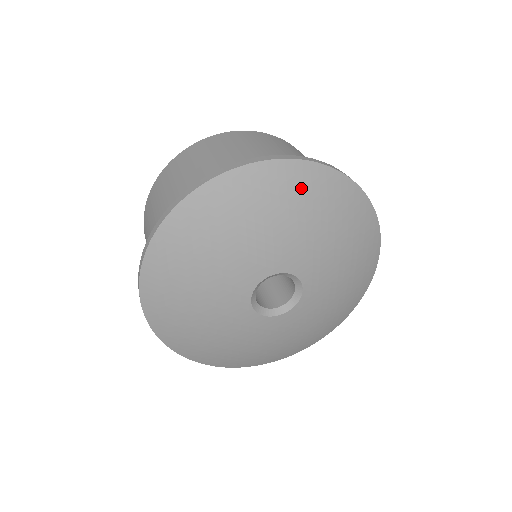
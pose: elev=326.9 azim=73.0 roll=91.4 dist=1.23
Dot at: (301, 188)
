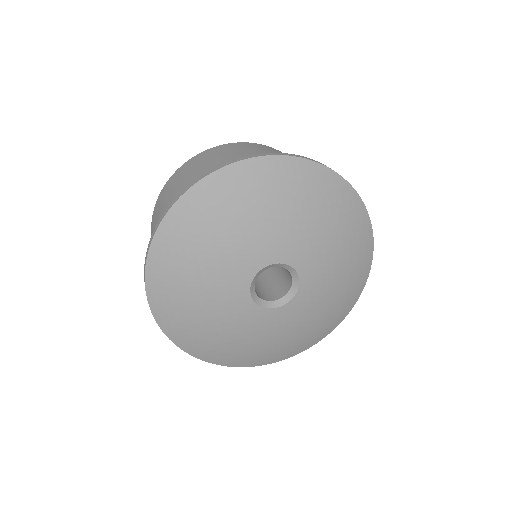
Dot at: (276, 181)
